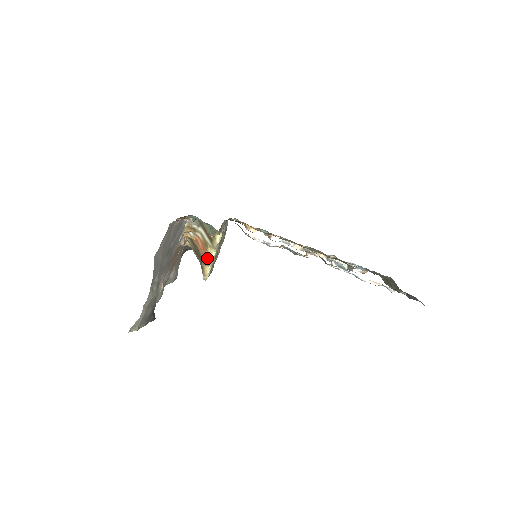
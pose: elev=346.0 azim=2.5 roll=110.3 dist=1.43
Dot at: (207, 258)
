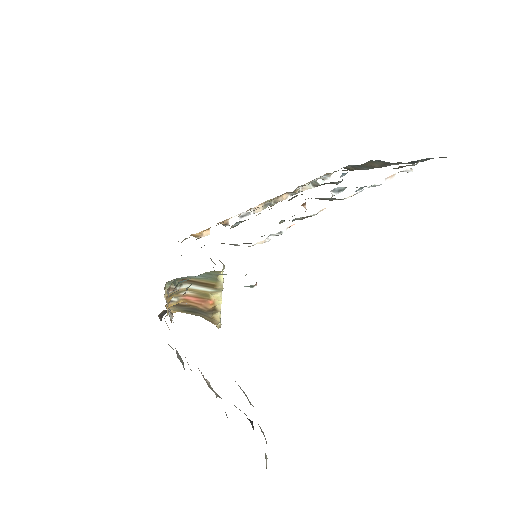
Dot at: (214, 306)
